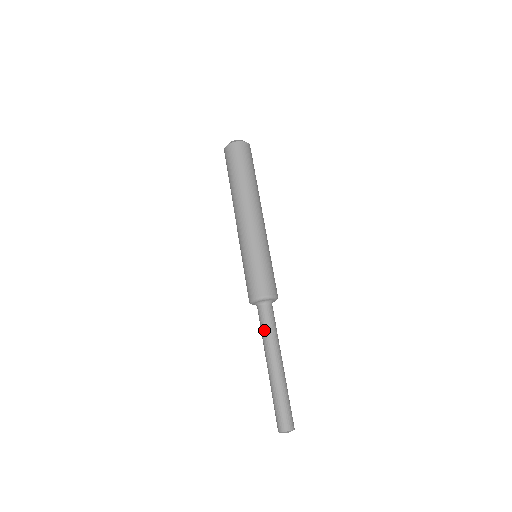
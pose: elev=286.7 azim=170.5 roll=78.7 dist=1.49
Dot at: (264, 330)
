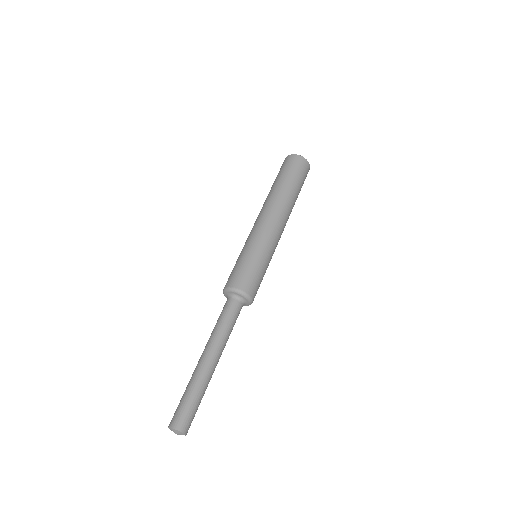
Dot at: (224, 322)
